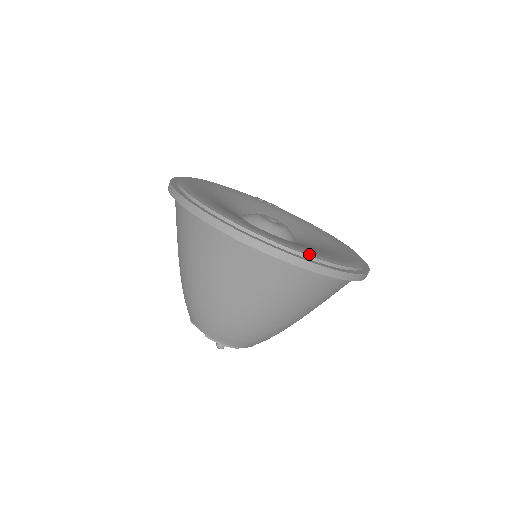
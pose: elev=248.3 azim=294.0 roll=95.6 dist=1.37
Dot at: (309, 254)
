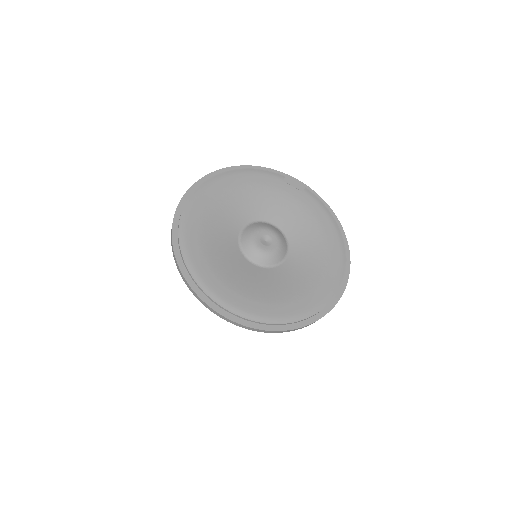
Dot at: (254, 318)
